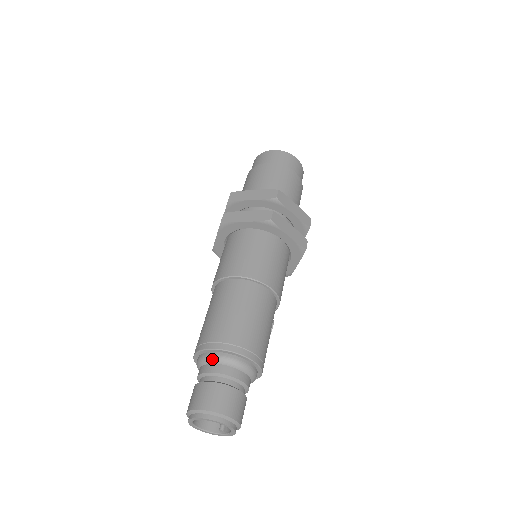
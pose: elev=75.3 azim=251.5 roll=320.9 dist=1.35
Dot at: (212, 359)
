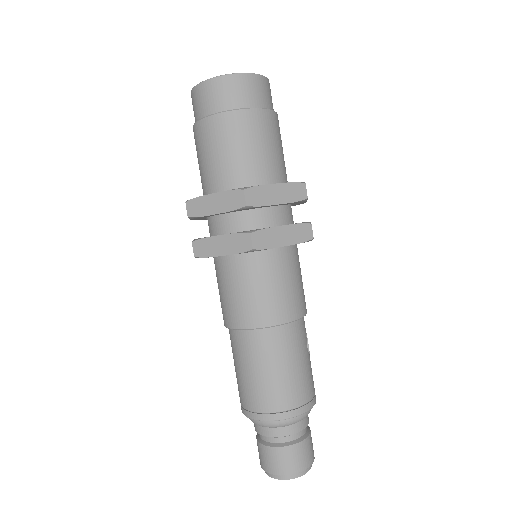
Dot at: (261, 425)
